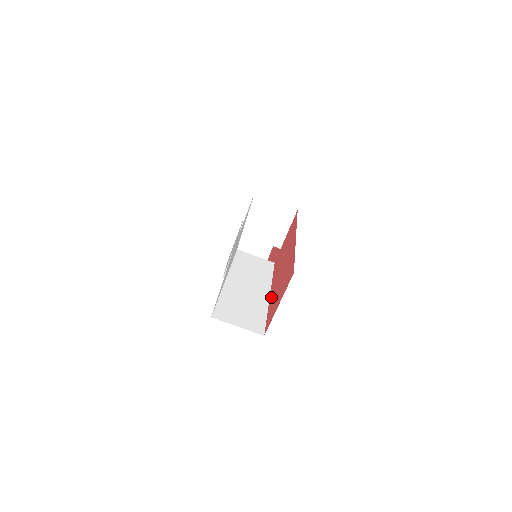
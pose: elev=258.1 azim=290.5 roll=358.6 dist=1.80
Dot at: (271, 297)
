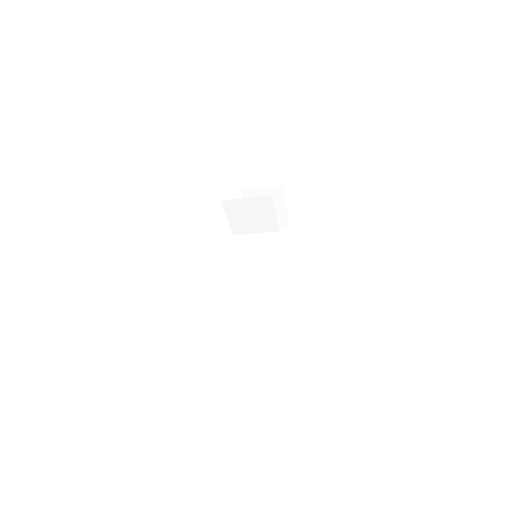
Dot at: occluded
